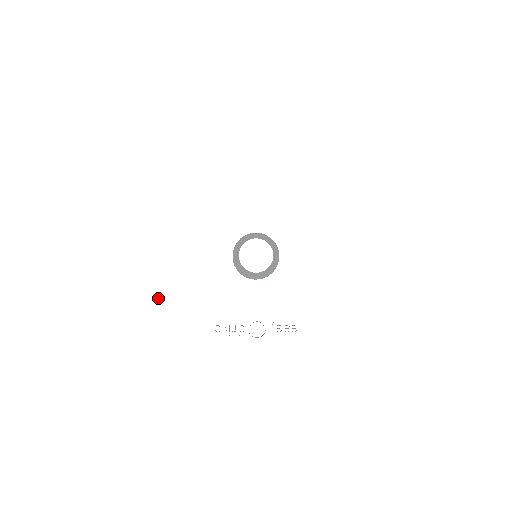
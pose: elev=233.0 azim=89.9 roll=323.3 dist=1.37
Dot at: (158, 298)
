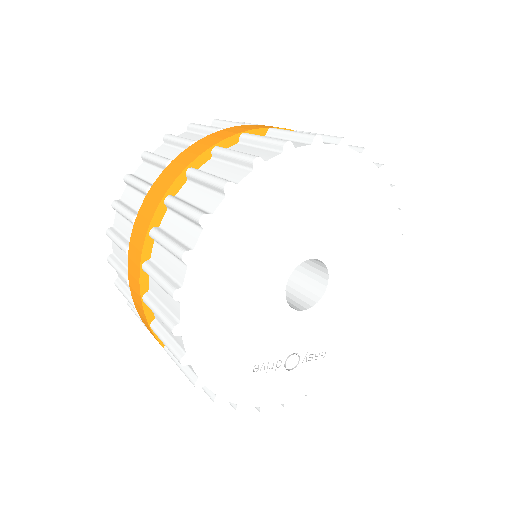
Dot at: (197, 345)
